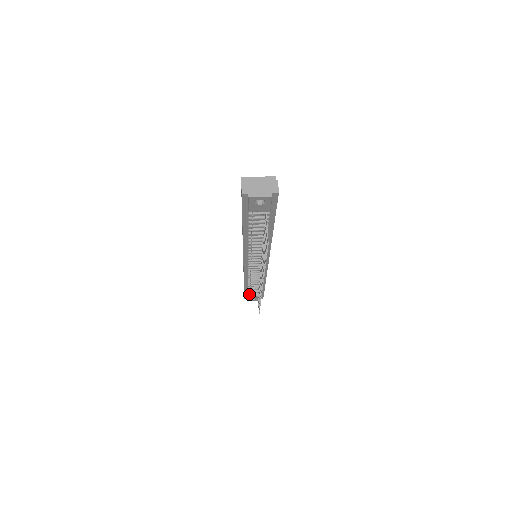
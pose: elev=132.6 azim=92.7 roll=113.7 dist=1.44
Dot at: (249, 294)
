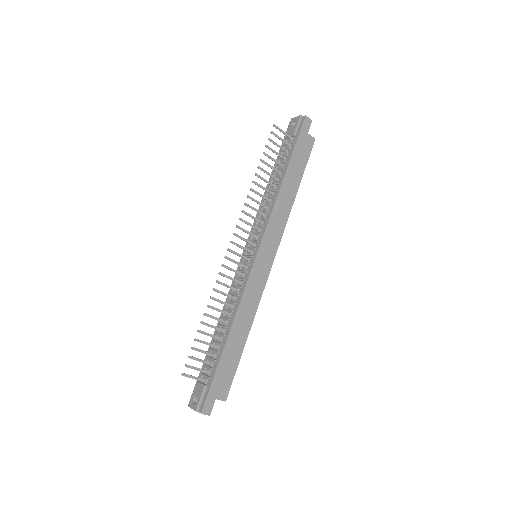
Dot at: (202, 374)
